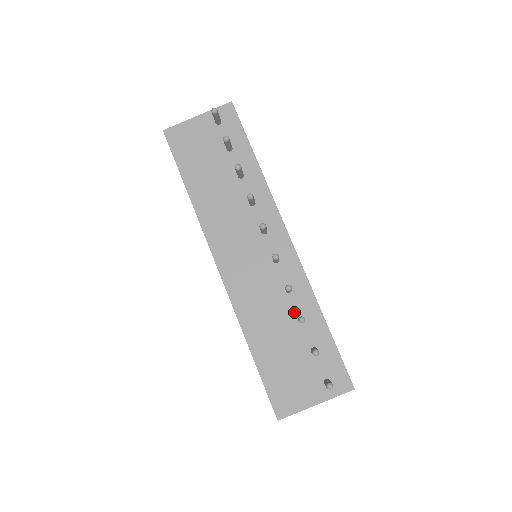
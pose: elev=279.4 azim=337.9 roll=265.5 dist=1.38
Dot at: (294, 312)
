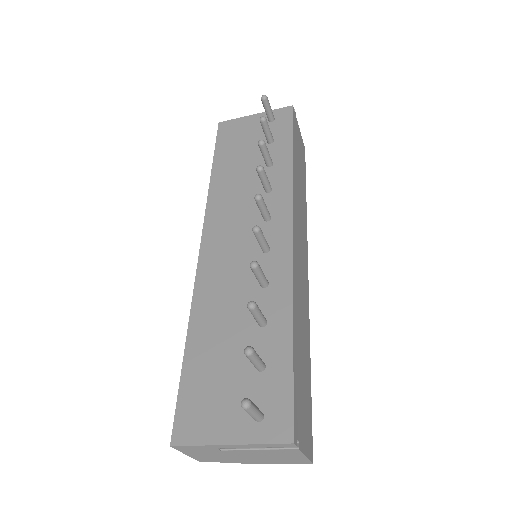
Dot at: occluded
